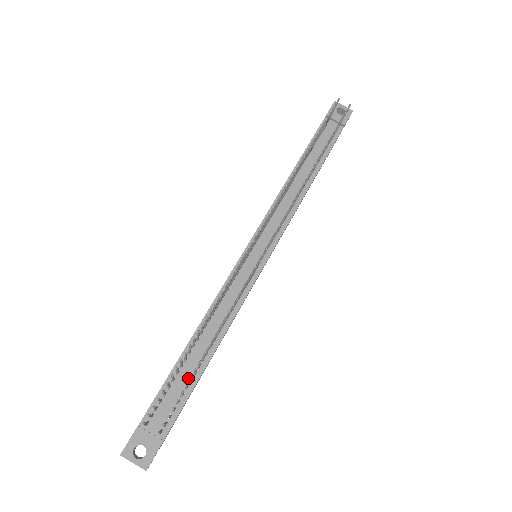
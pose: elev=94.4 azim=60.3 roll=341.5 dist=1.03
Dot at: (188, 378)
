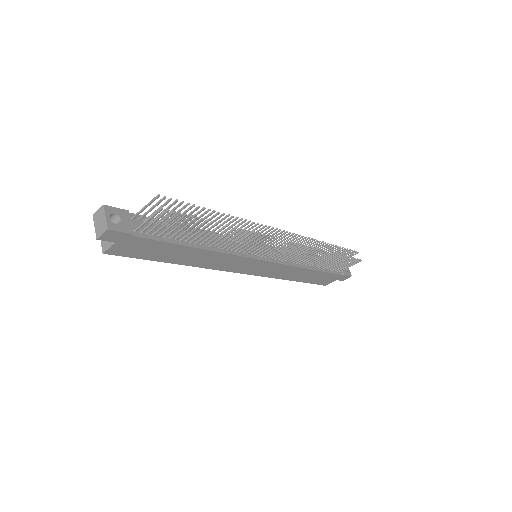
Dot at: (176, 236)
